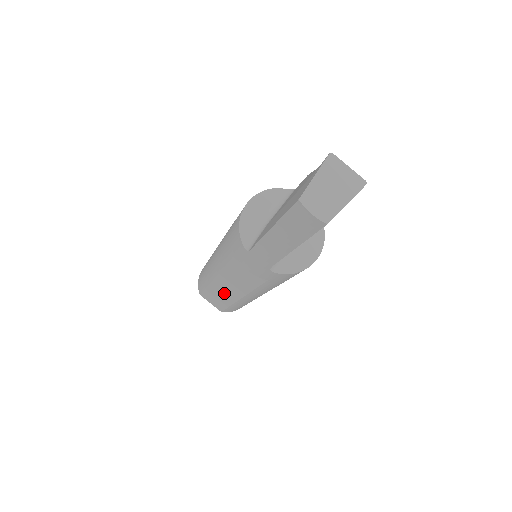
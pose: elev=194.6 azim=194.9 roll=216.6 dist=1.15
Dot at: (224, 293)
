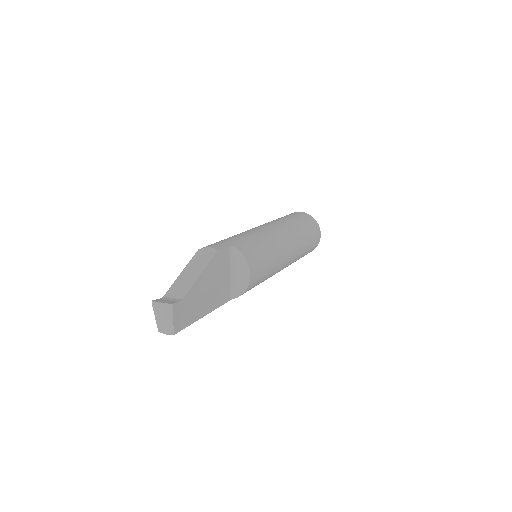
Dot at: occluded
